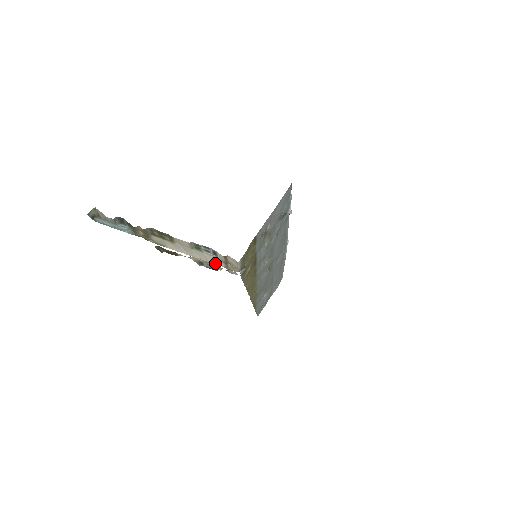
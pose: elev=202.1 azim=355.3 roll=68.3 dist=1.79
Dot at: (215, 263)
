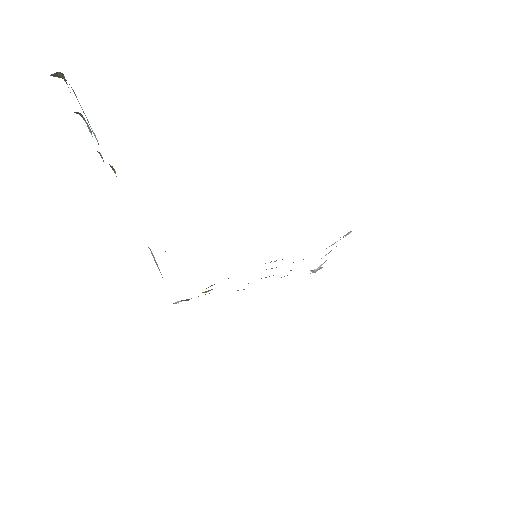
Dot at: (158, 268)
